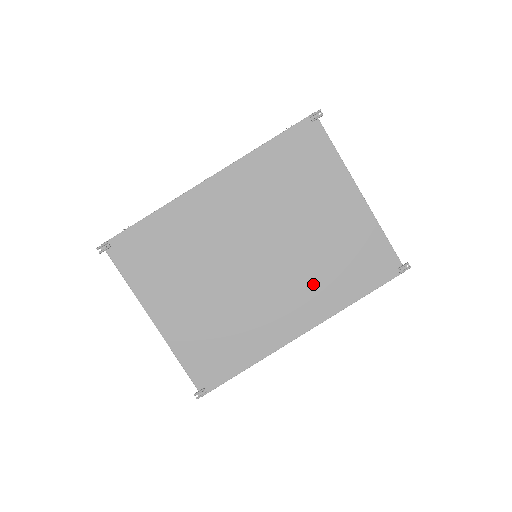
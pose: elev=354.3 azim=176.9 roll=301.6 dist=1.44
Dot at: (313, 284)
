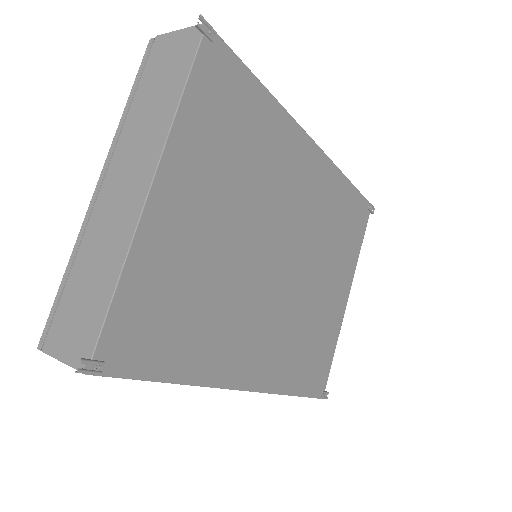
Dot at: (285, 340)
